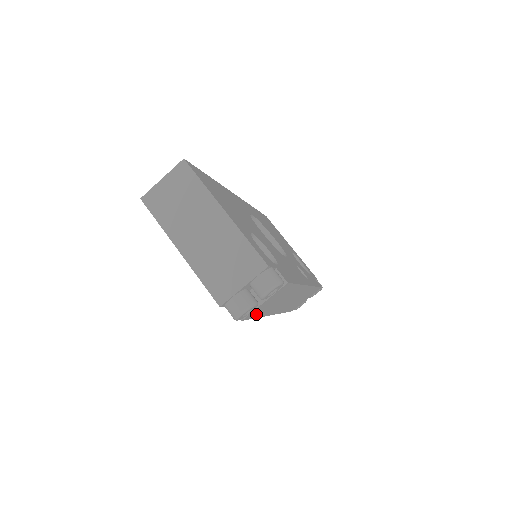
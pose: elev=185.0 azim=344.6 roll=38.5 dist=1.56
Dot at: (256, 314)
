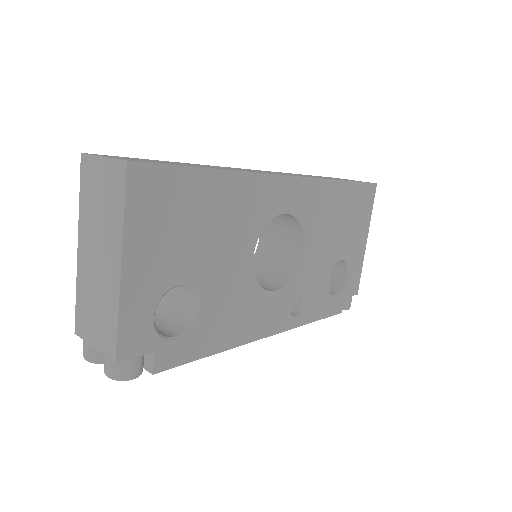
Dot at: occluded
